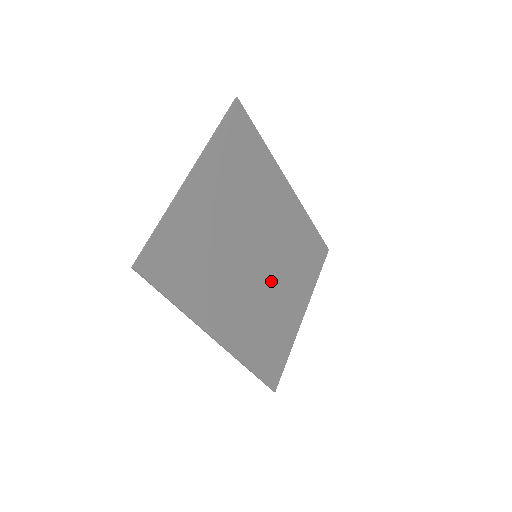
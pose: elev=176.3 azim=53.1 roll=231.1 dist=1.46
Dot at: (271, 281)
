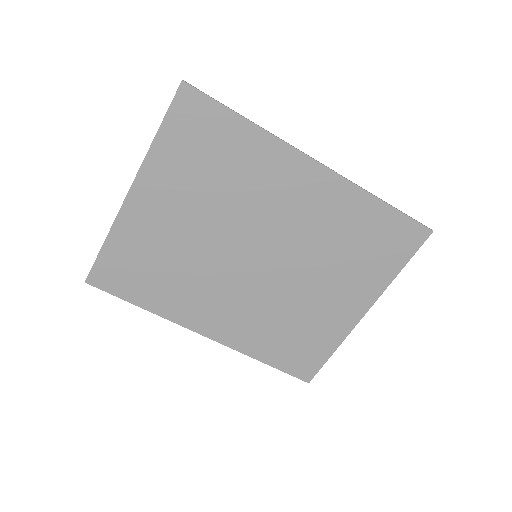
Dot at: (287, 280)
